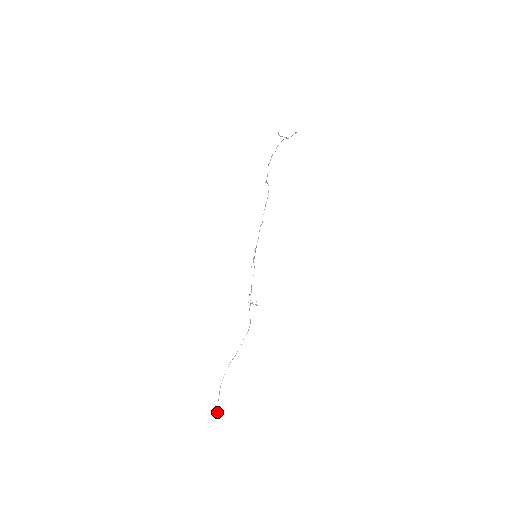
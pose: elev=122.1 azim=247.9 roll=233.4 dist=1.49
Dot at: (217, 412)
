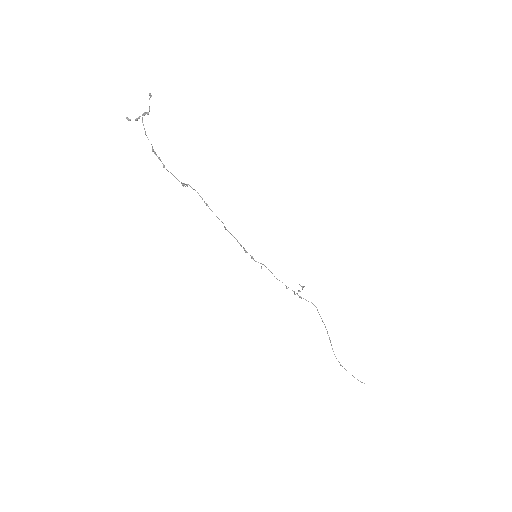
Dot at: (361, 382)
